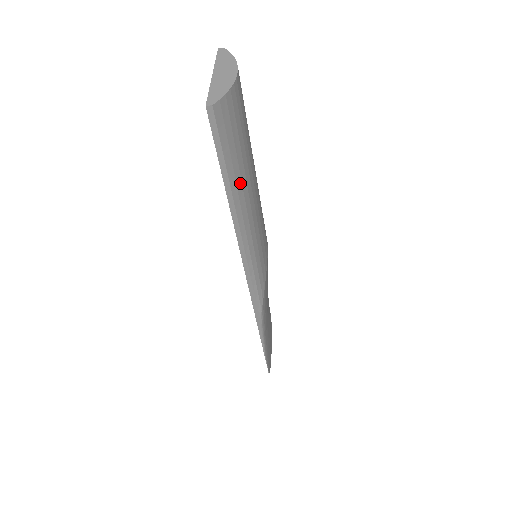
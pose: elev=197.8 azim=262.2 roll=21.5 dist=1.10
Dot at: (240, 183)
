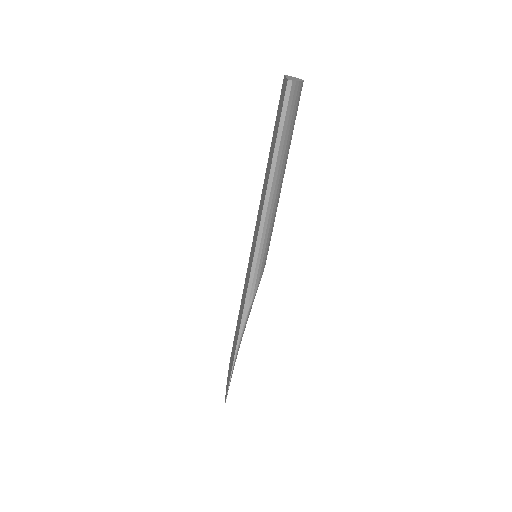
Dot at: (283, 158)
